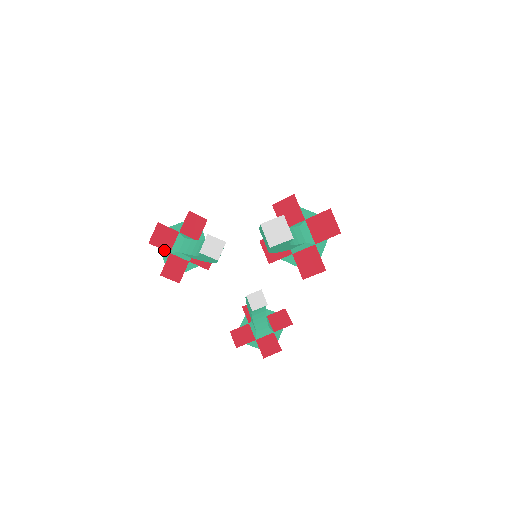
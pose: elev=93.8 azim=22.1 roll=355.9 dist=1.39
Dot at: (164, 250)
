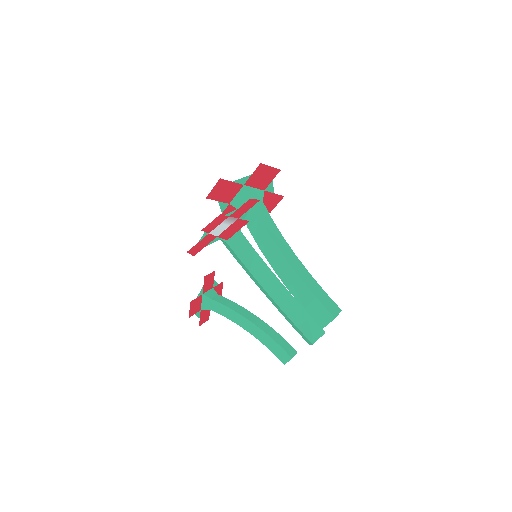
Dot at: (220, 237)
